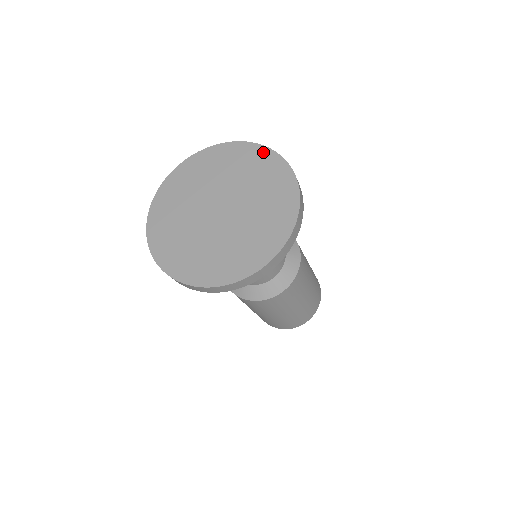
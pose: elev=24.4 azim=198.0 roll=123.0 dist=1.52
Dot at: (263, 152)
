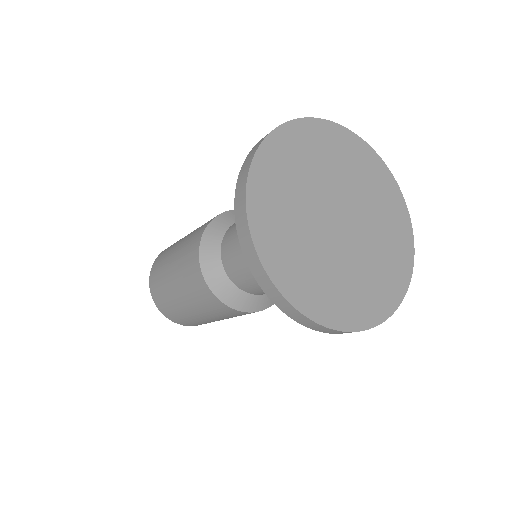
Dot at: (400, 202)
